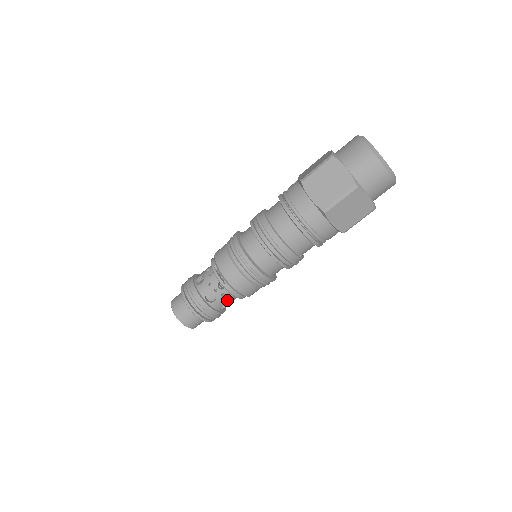
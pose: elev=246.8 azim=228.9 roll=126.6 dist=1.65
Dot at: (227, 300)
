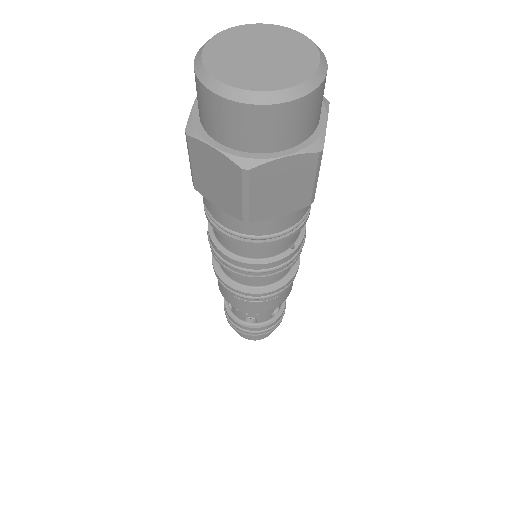
Dot at: (269, 311)
